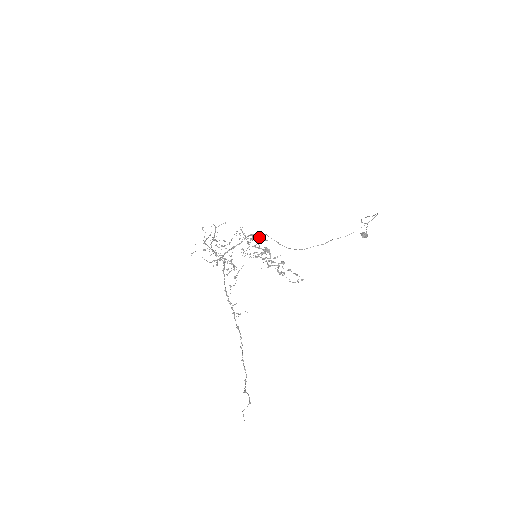
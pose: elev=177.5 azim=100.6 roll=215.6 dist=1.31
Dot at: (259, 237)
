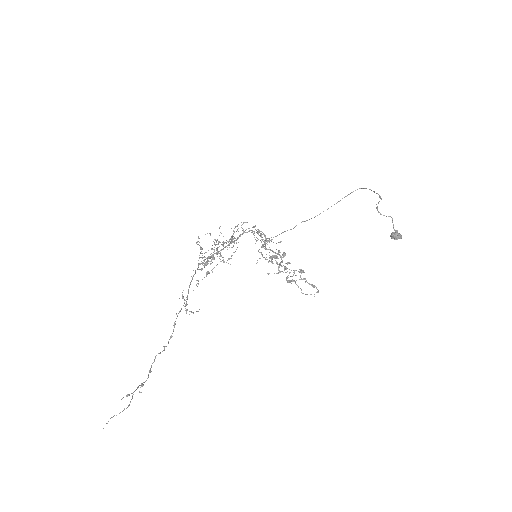
Dot at: (265, 235)
